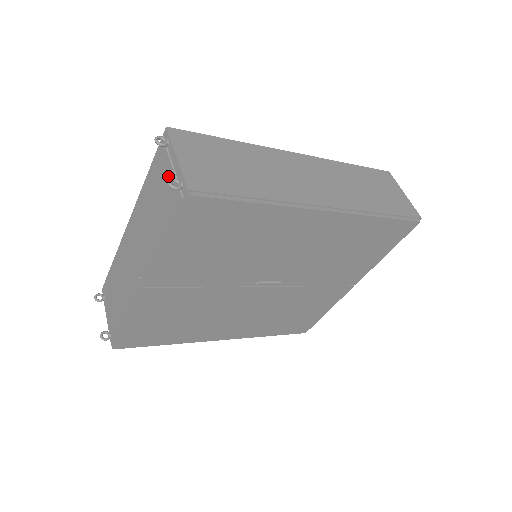
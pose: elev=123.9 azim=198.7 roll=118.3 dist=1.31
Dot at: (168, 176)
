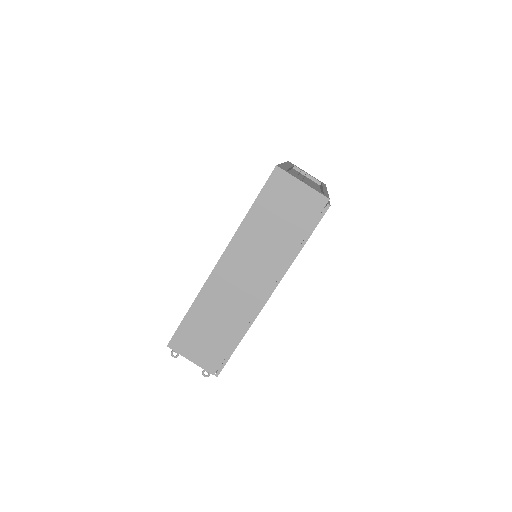
Dot at: occluded
